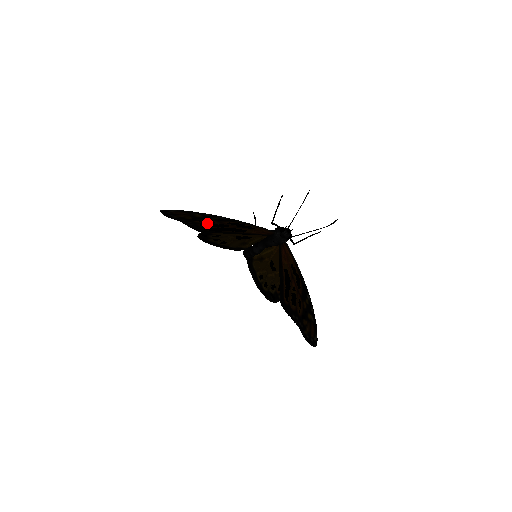
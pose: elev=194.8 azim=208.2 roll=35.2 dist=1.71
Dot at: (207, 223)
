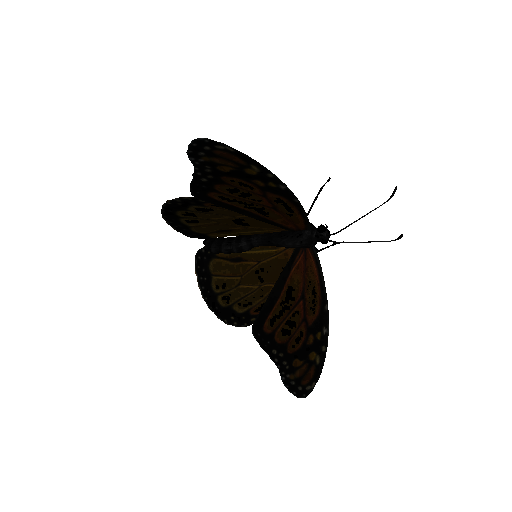
Dot at: (237, 187)
